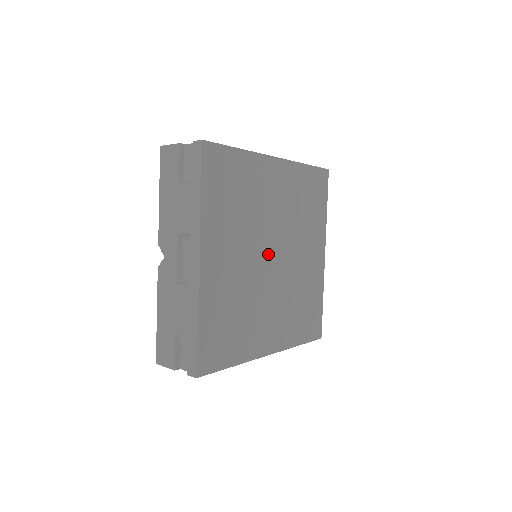
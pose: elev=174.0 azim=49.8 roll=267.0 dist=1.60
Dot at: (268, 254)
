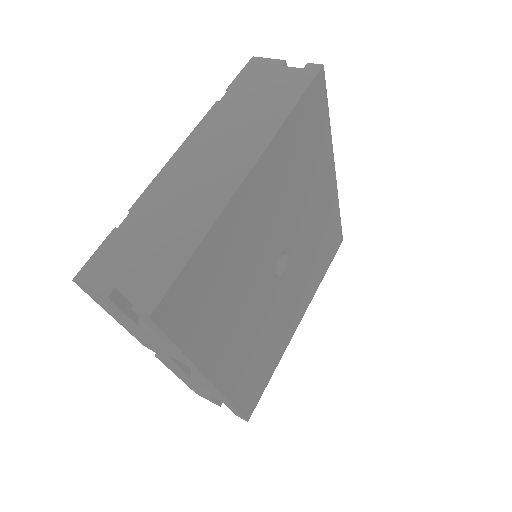
Dot at: occluded
